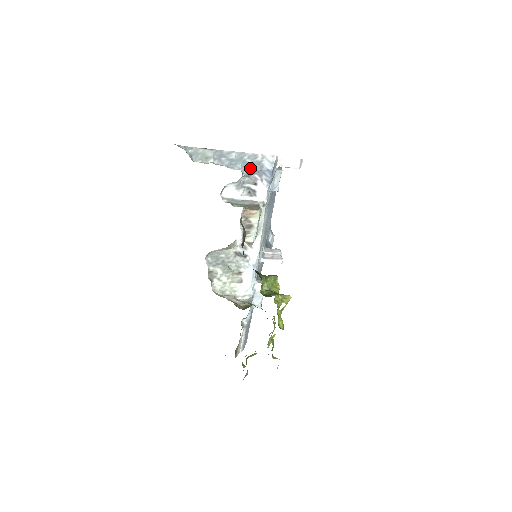
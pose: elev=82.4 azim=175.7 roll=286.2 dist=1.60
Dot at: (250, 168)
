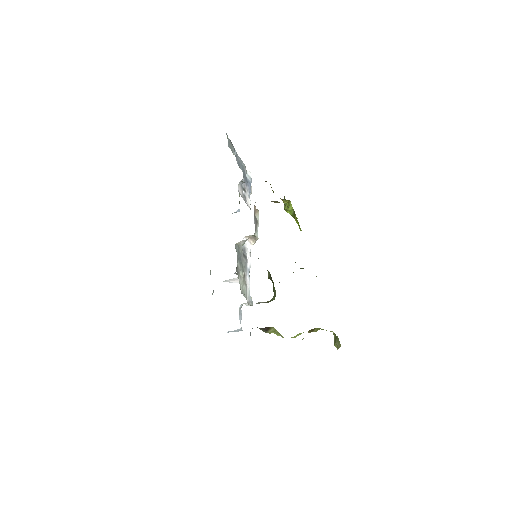
Dot at: (244, 176)
